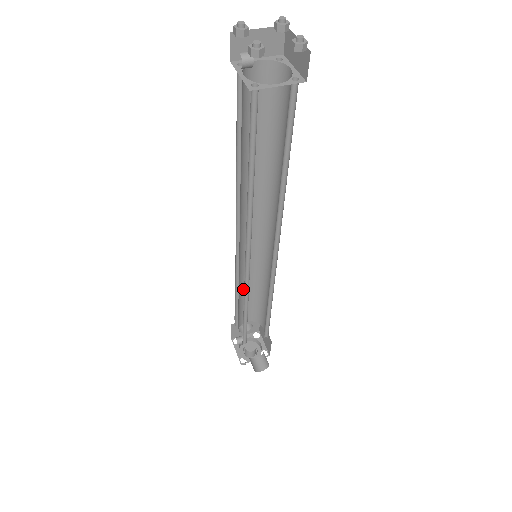
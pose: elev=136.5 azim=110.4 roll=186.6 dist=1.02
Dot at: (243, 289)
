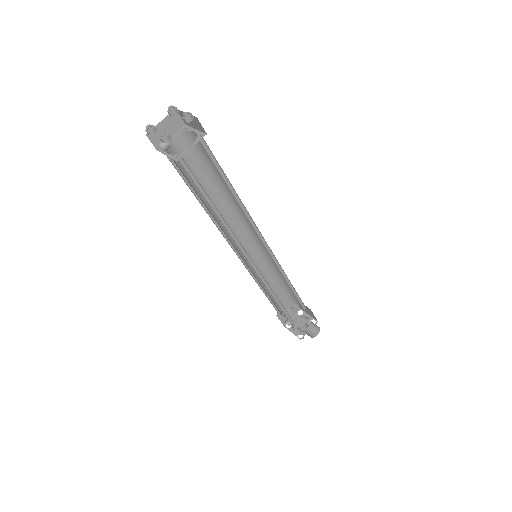
Dot at: occluded
